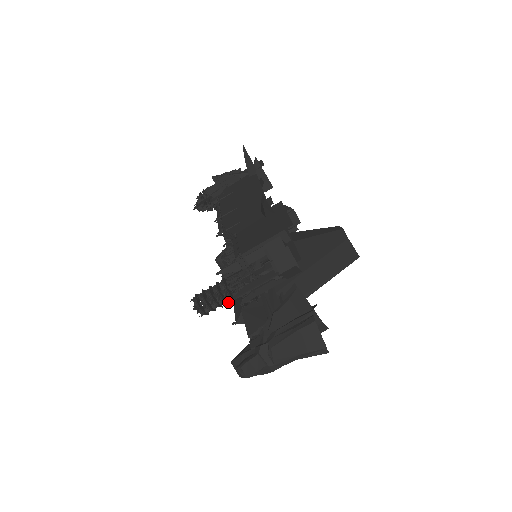
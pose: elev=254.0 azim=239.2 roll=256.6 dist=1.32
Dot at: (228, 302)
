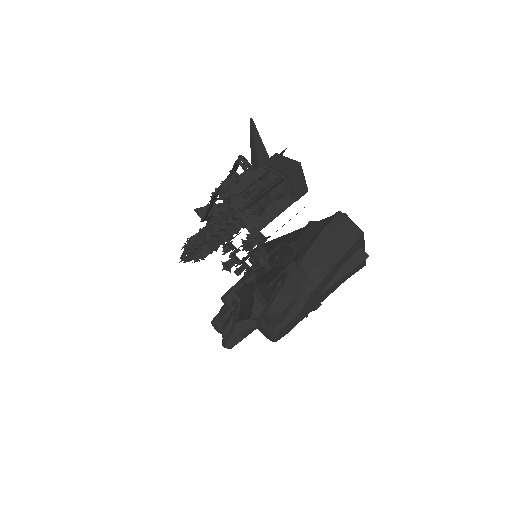
Dot at: (237, 229)
